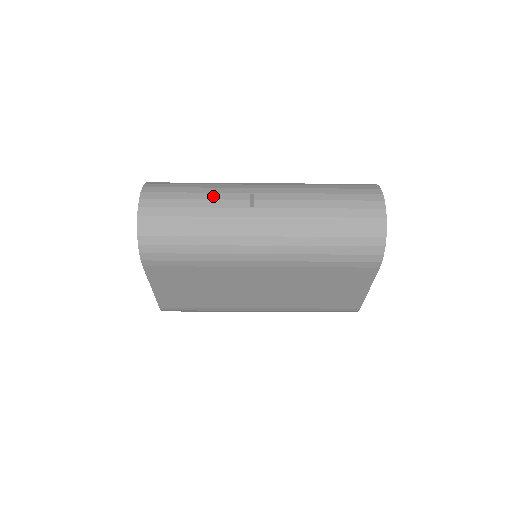
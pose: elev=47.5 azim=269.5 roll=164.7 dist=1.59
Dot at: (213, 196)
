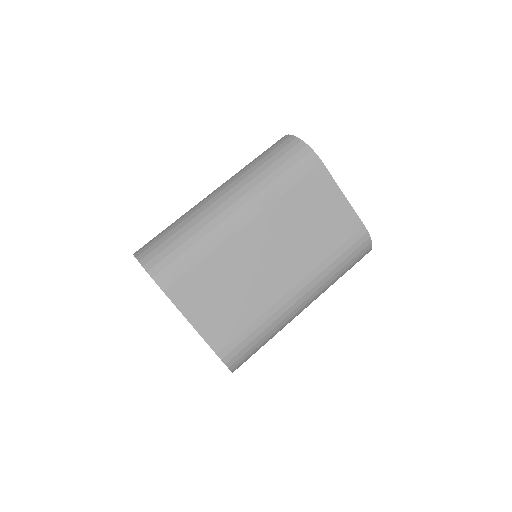
Dot at: occluded
